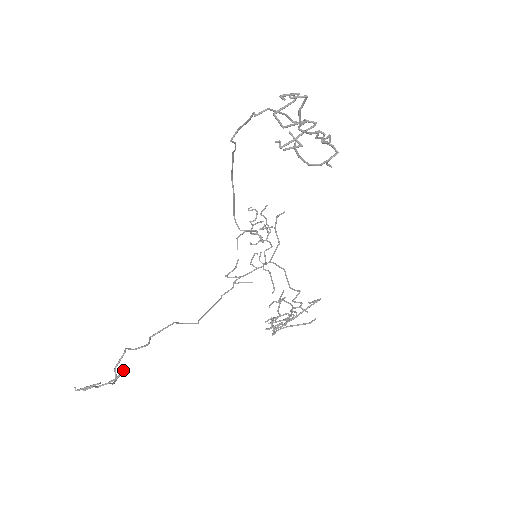
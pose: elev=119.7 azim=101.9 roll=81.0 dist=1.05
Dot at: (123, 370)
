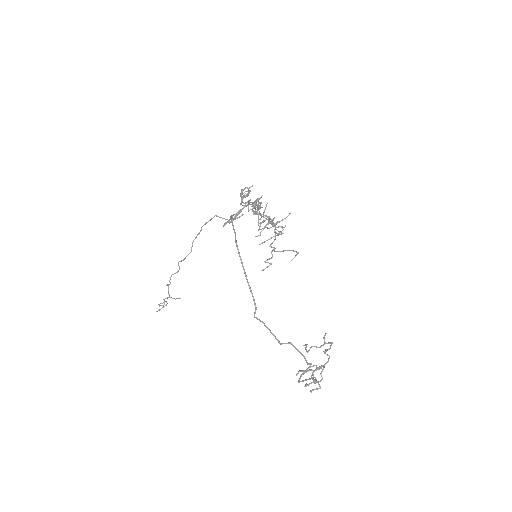
Dot at: occluded
